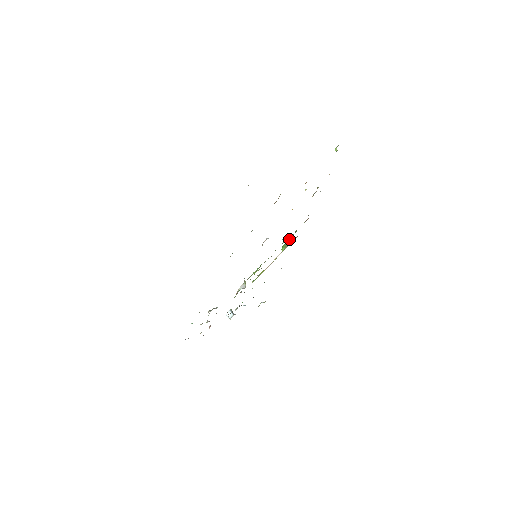
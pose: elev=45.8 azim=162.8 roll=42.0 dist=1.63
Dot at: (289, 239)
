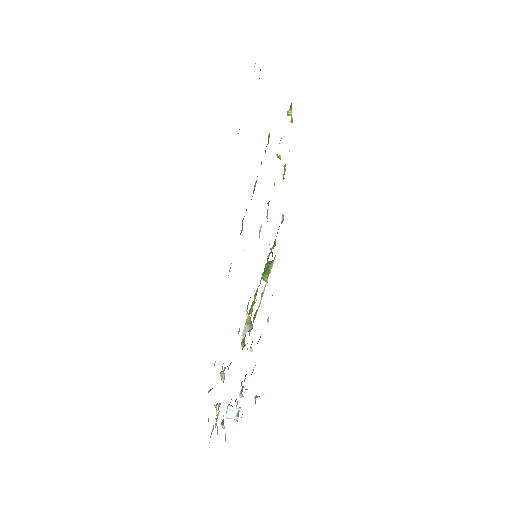
Dot at: occluded
